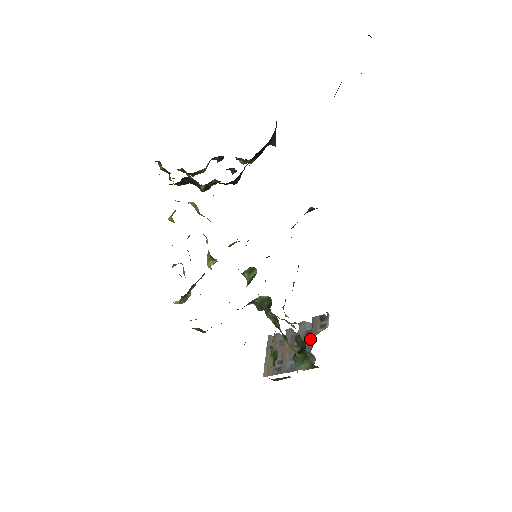
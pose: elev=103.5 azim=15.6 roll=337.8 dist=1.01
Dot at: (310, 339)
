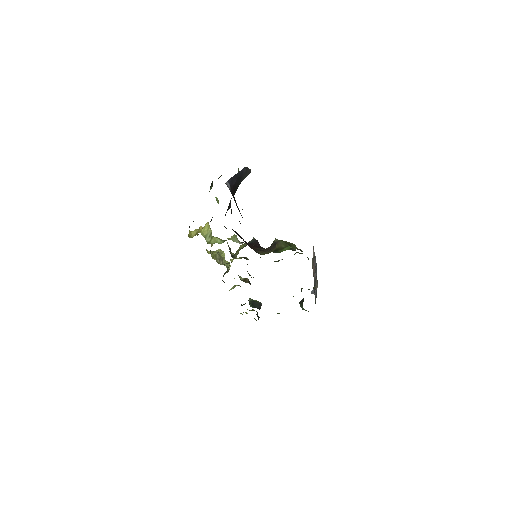
Dot at: (315, 284)
